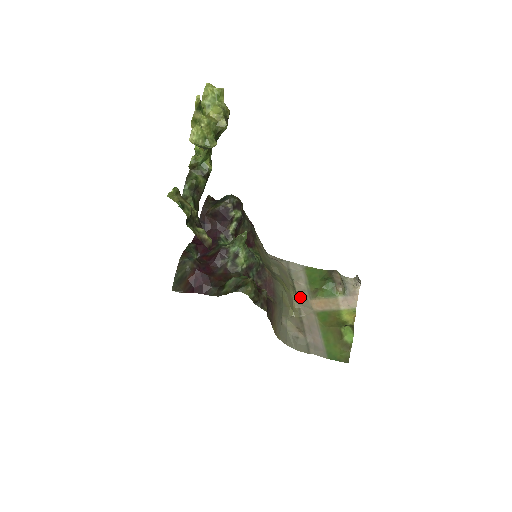
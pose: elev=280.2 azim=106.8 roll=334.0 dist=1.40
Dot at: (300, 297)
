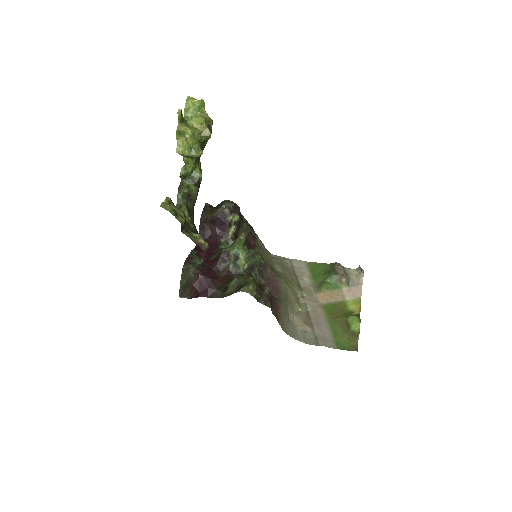
Dot at: (305, 292)
